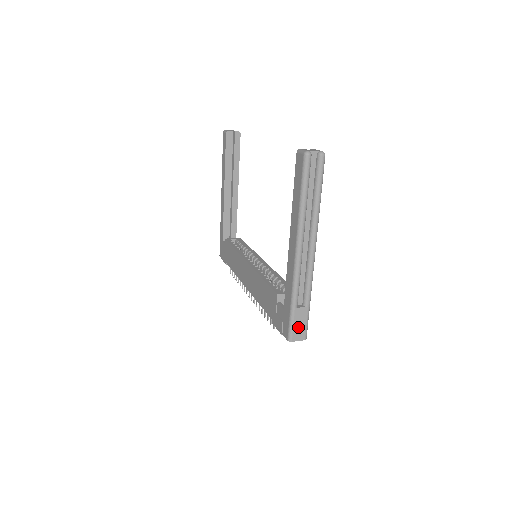
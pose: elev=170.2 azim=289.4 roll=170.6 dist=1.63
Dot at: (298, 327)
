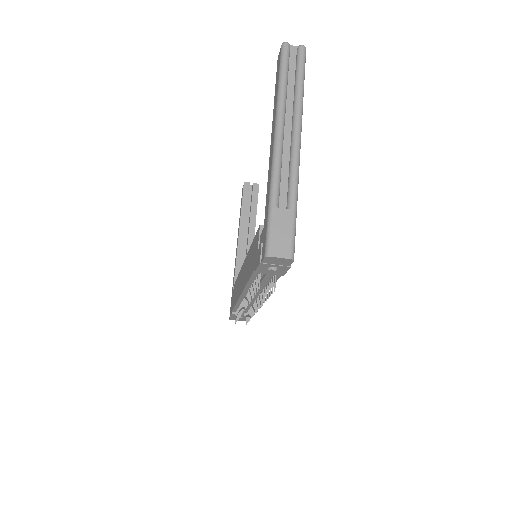
Dot at: (279, 236)
